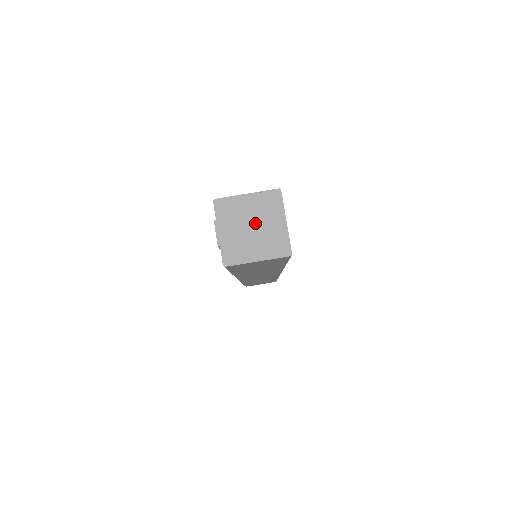
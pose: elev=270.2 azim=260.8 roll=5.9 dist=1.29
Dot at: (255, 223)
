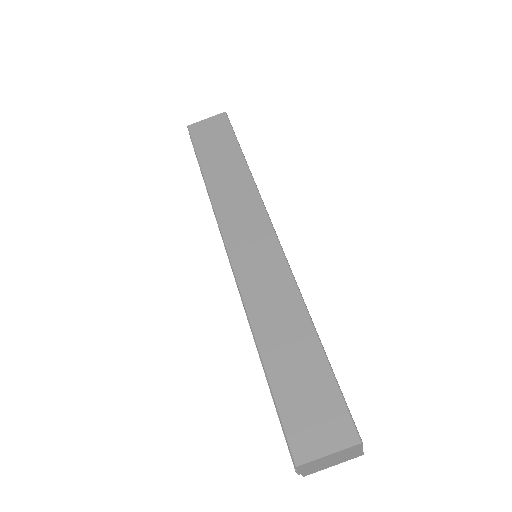
Dot at: (334, 459)
